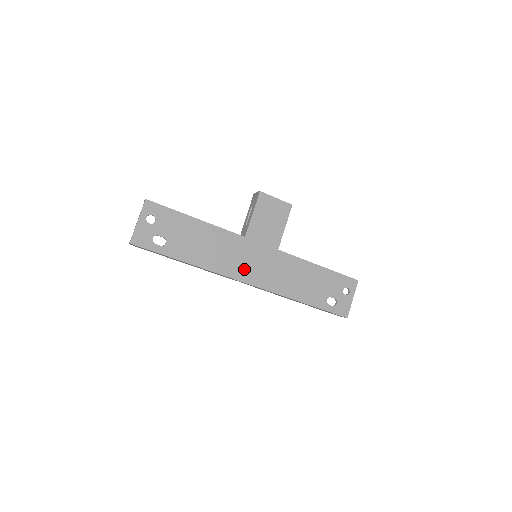
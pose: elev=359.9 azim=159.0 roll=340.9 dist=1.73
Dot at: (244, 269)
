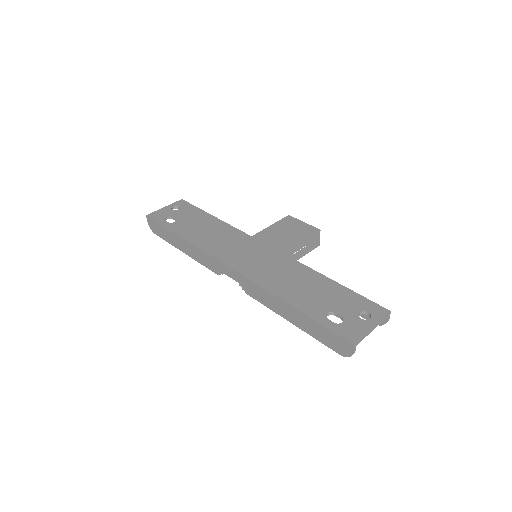
Dot at: (233, 256)
